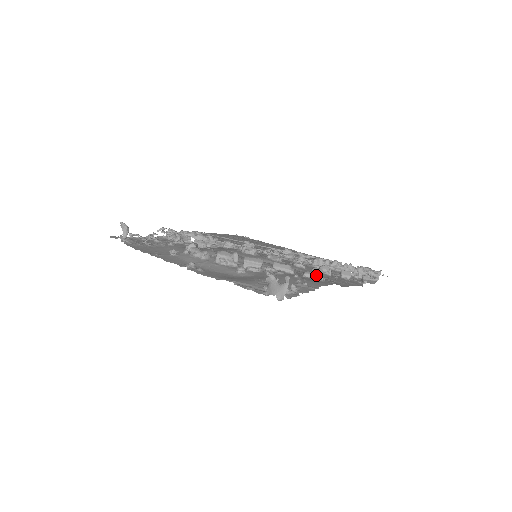
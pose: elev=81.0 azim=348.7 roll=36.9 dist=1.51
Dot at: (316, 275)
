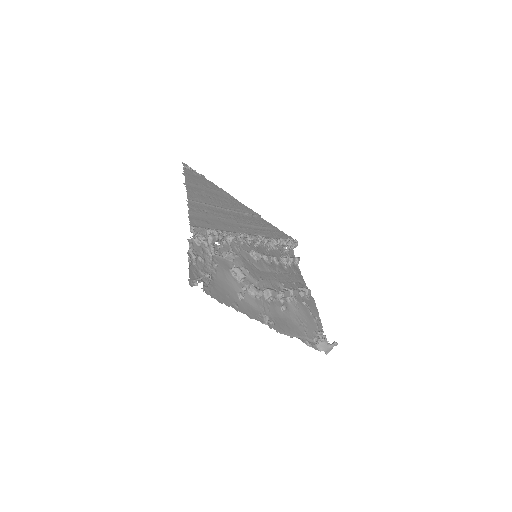
Dot at: (308, 295)
